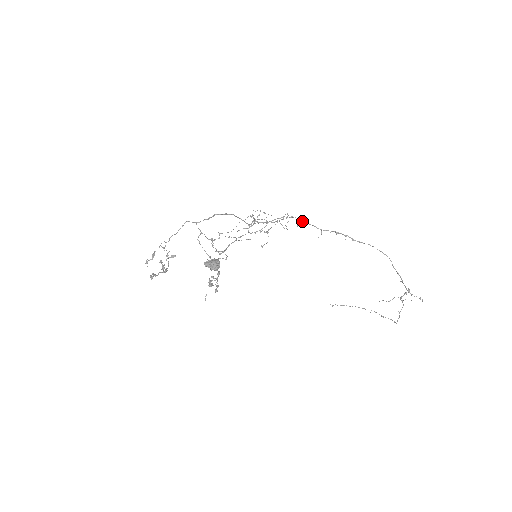
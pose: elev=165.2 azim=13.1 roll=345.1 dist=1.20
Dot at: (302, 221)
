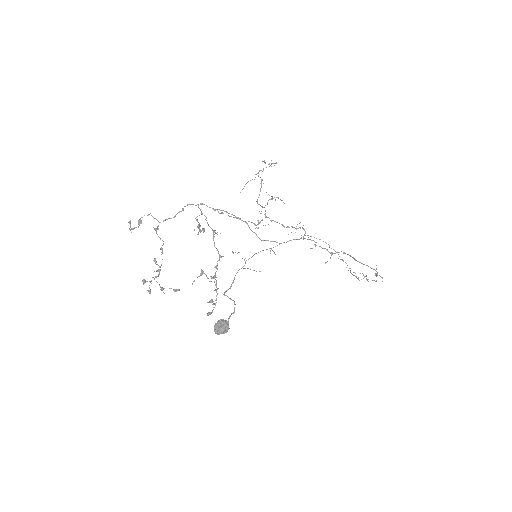
Dot at: occluded
